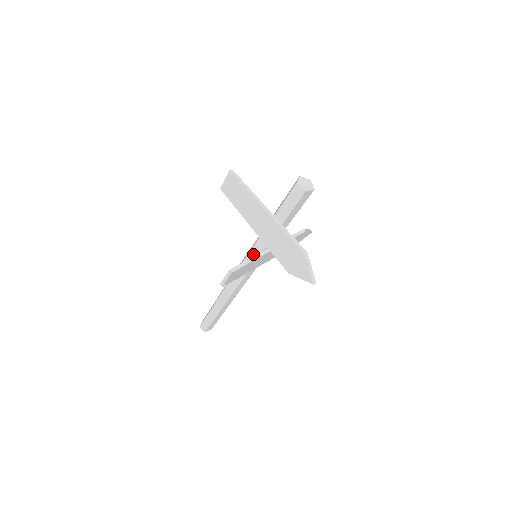
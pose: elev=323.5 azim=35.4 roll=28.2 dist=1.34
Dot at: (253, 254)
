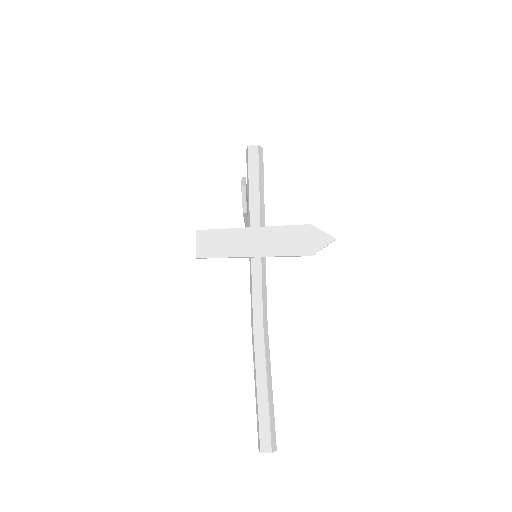
Dot at: occluded
